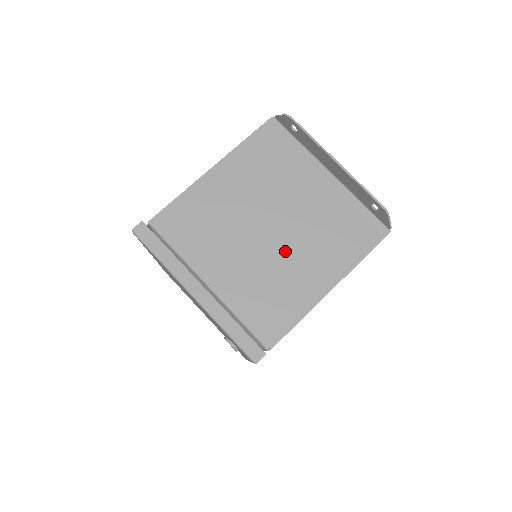
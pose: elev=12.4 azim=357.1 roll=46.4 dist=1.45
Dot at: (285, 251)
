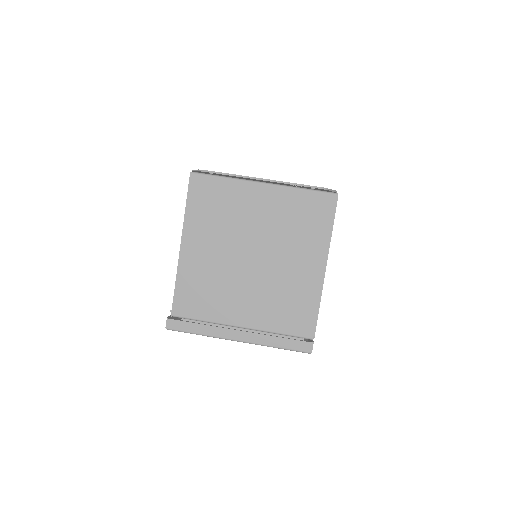
Dot at: (275, 266)
